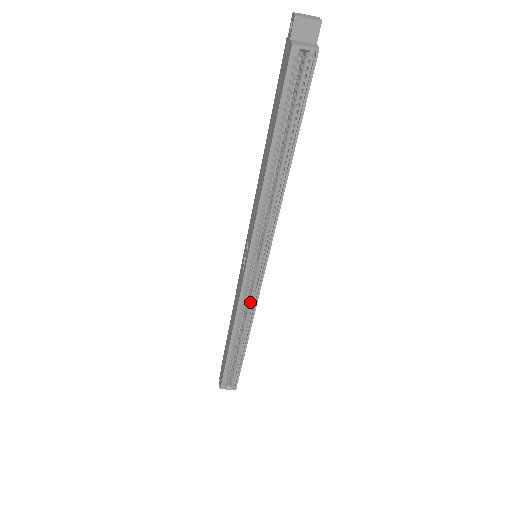
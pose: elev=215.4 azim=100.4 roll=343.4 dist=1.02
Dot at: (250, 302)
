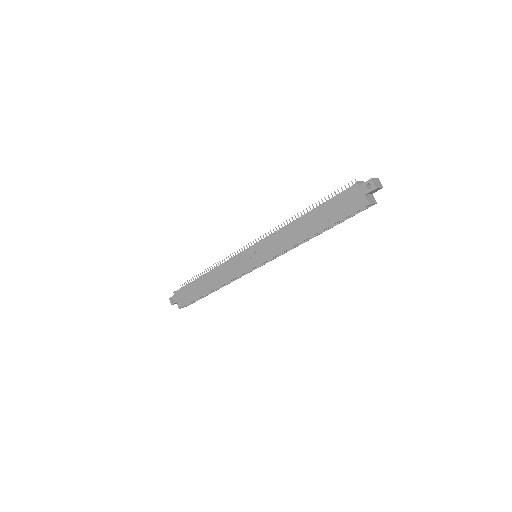
Dot at: occluded
